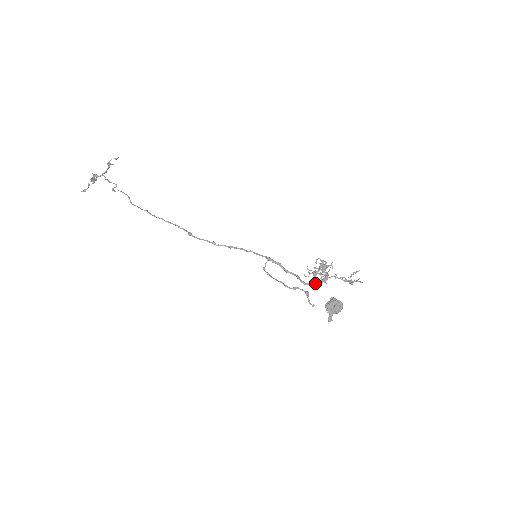
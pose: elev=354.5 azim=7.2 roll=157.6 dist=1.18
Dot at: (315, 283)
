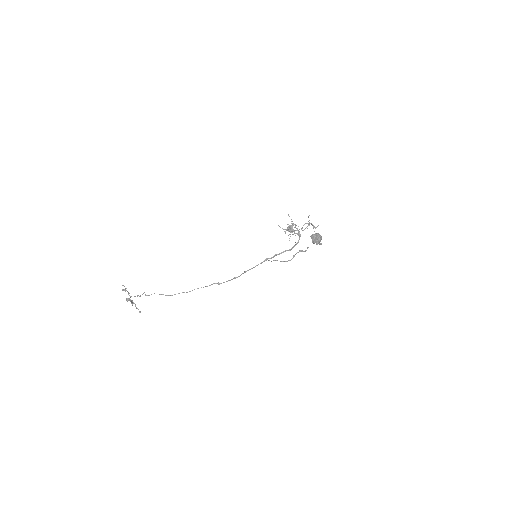
Dot at: (298, 242)
